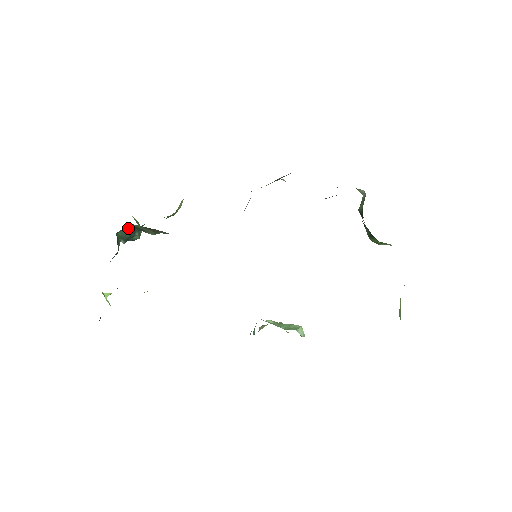
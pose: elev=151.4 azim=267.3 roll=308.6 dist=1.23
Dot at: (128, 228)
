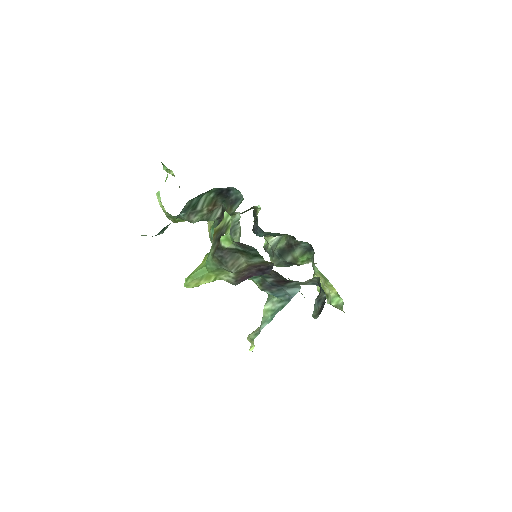
Dot at: (192, 201)
